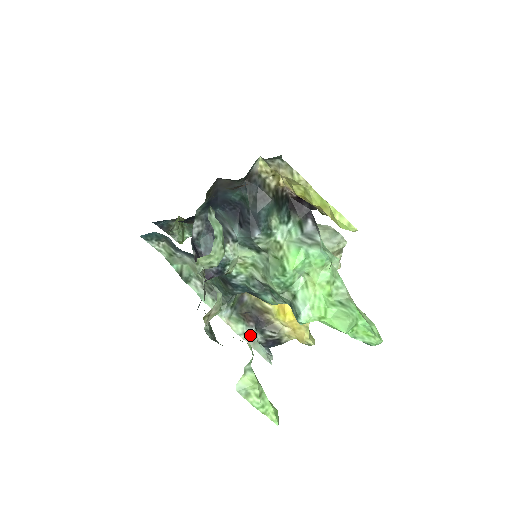
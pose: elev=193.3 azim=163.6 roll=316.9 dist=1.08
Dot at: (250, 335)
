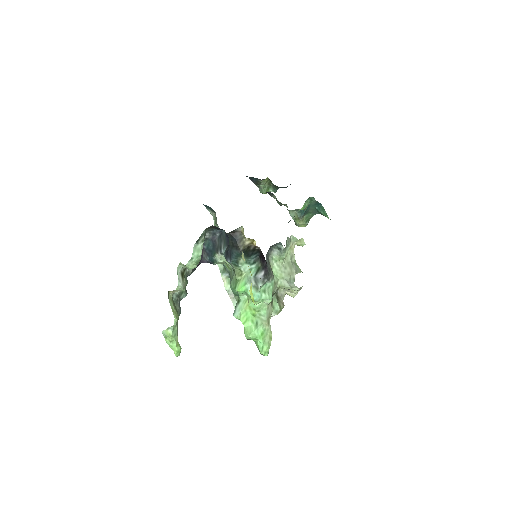
Dot at: occluded
